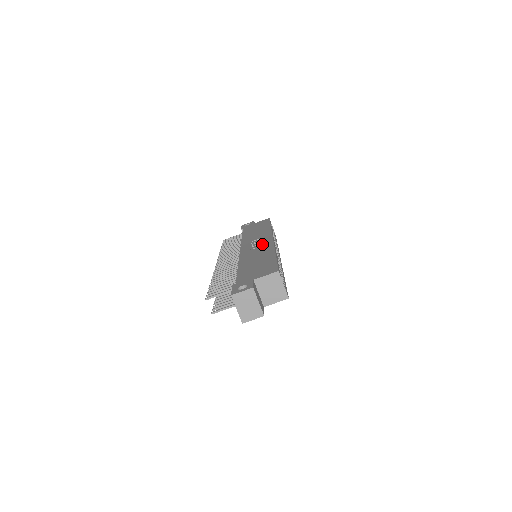
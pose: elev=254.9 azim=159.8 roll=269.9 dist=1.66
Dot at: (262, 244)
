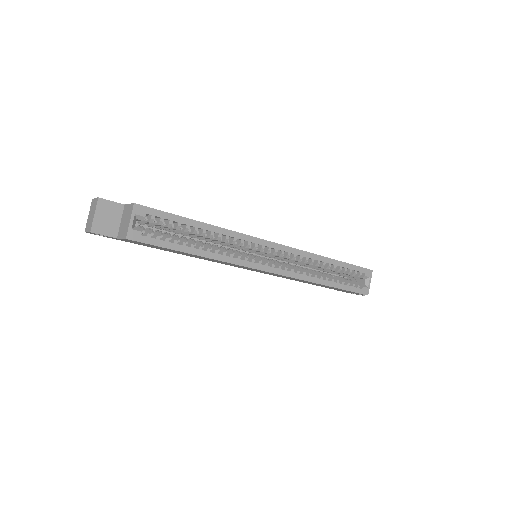
Dot at: occluded
